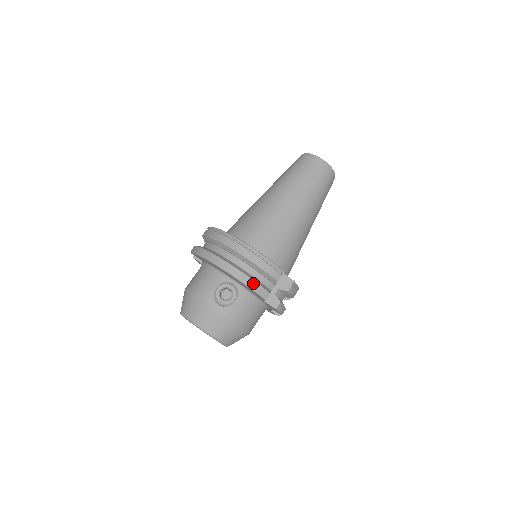
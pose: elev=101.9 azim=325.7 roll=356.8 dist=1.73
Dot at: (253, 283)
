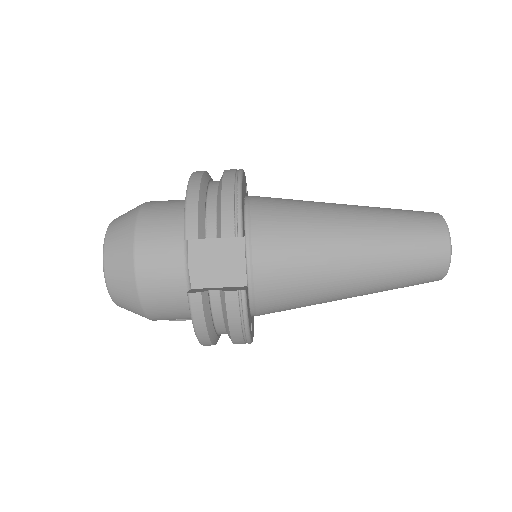
Dot at: occluded
